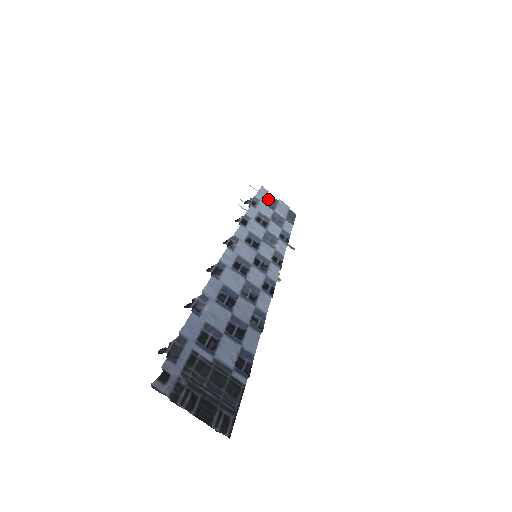
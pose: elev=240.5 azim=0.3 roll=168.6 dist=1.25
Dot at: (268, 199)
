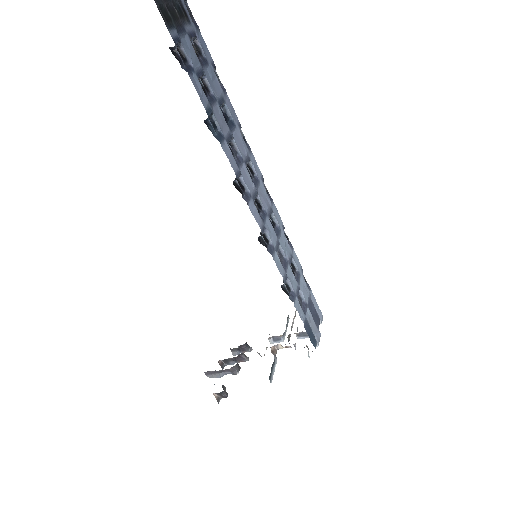
Dot at: (315, 310)
